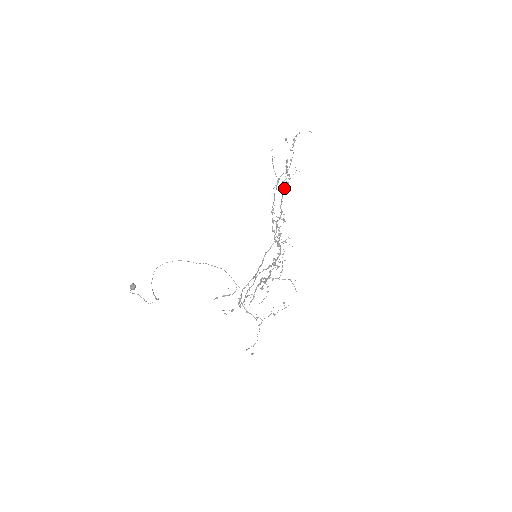
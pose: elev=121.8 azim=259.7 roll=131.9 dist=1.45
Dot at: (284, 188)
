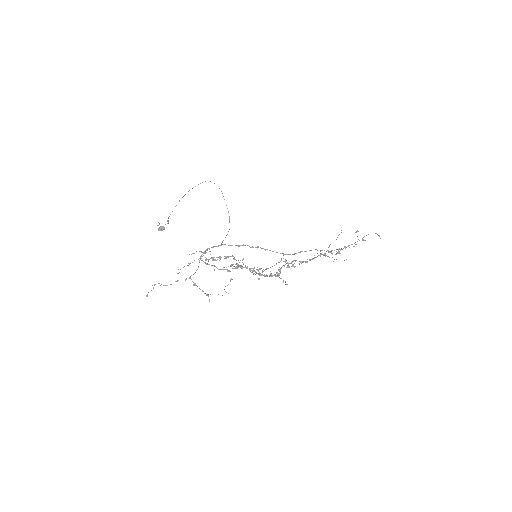
Dot at: occluded
